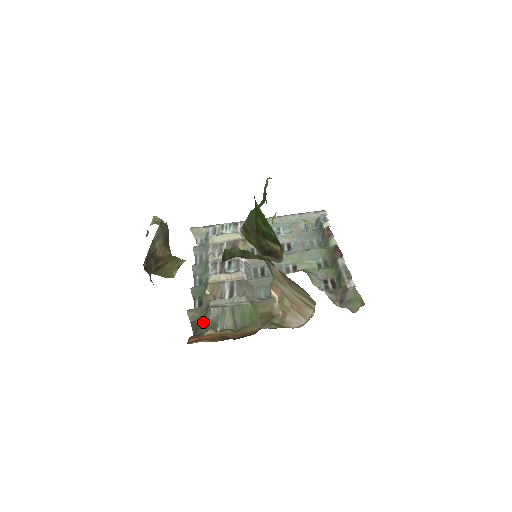
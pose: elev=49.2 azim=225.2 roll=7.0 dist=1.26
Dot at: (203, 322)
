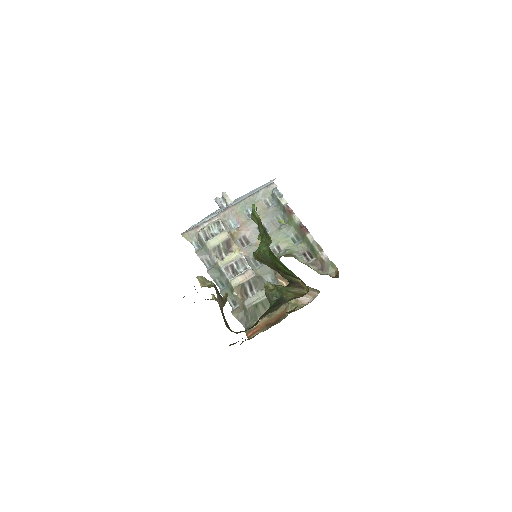
Dot at: (246, 318)
